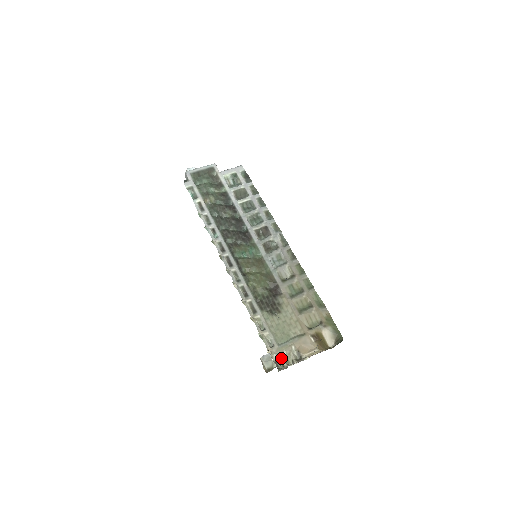
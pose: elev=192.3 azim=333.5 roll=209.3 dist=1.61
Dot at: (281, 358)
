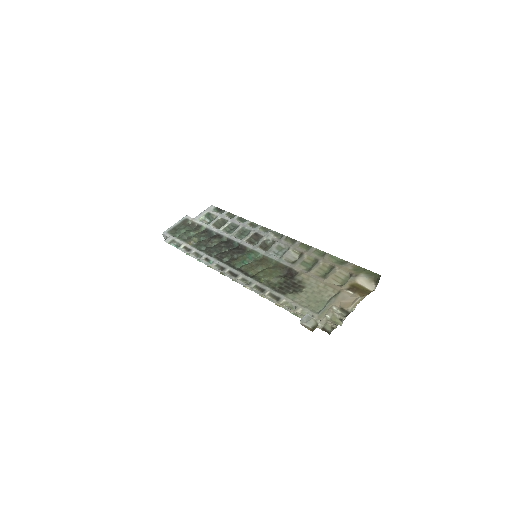
Dot at: (326, 323)
